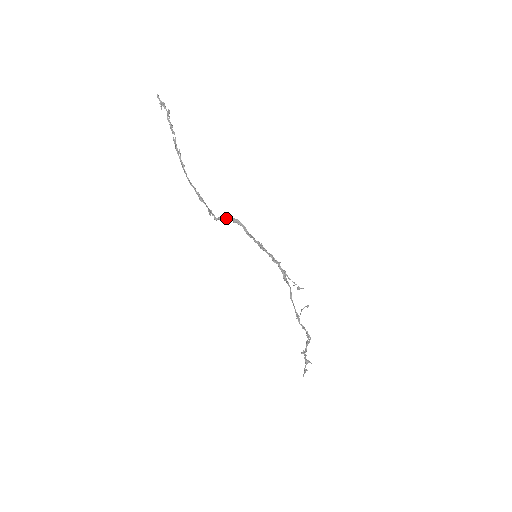
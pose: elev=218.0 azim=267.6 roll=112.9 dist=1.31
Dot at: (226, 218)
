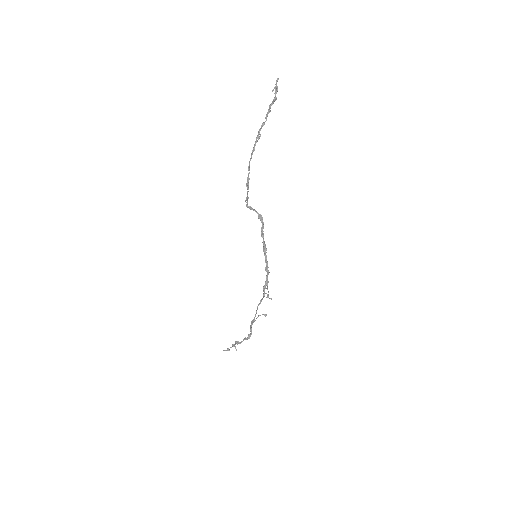
Dot at: (255, 210)
